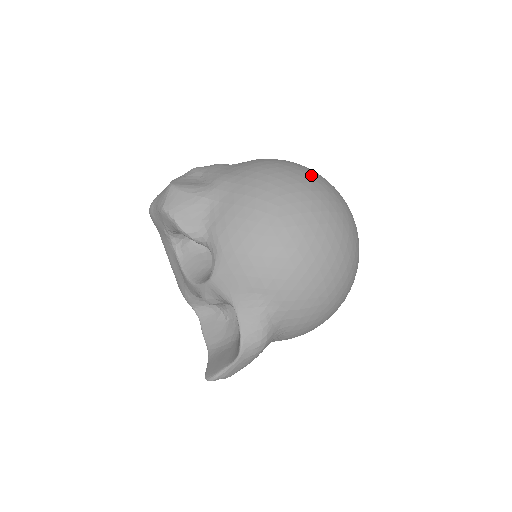
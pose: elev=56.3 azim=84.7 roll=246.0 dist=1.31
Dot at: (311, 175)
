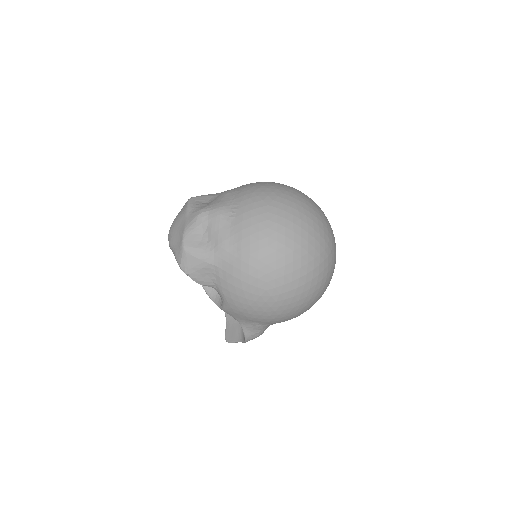
Dot at: (295, 238)
